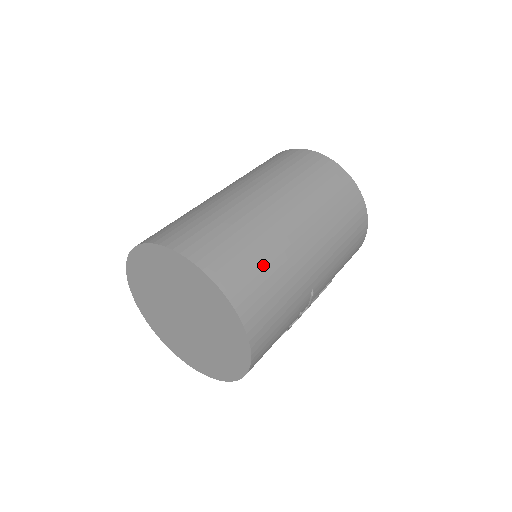
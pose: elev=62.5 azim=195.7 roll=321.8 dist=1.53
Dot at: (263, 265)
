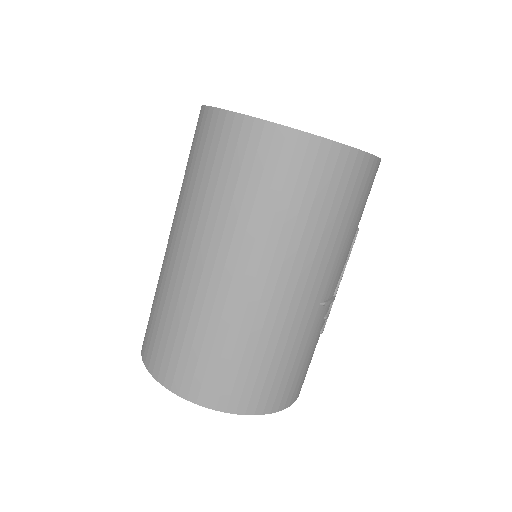
Dot at: (238, 357)
